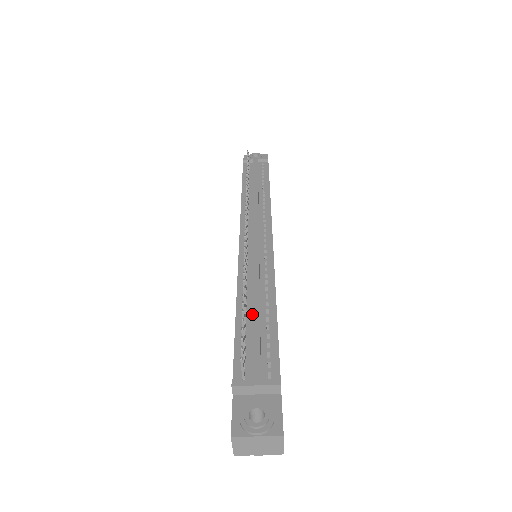
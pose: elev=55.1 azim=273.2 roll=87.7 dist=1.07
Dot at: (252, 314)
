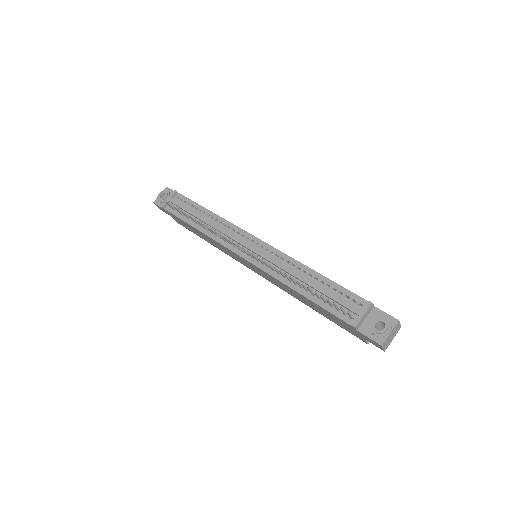
Dot at: (314, 288)
